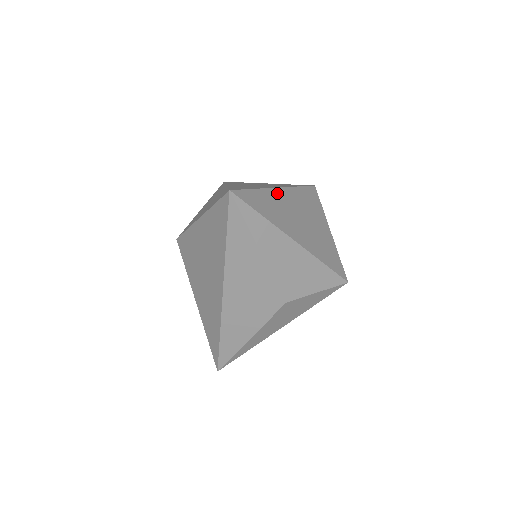
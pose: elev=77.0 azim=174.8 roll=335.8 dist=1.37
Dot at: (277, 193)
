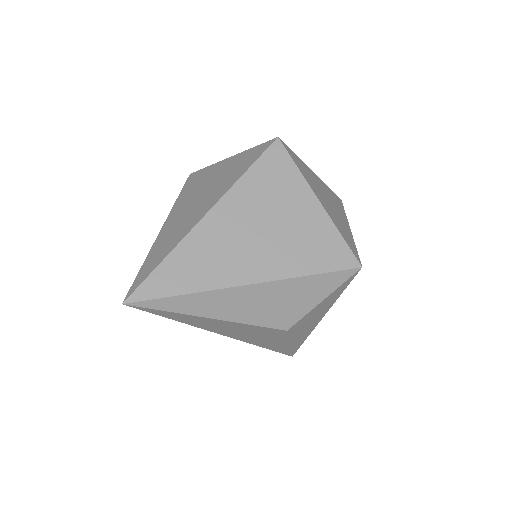
Dot at: (203, 229)
